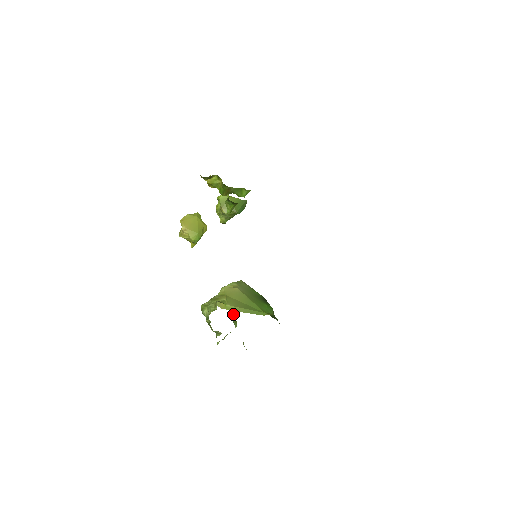
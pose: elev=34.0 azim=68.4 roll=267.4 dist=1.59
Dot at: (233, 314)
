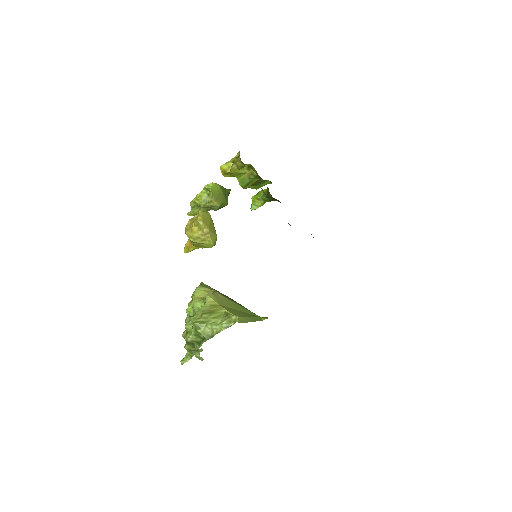
Dot at: occluded
